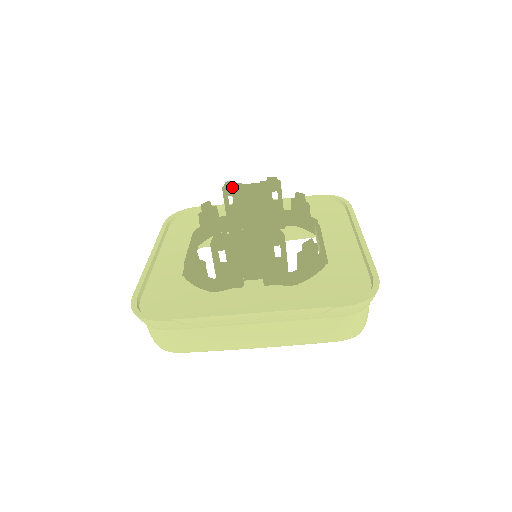
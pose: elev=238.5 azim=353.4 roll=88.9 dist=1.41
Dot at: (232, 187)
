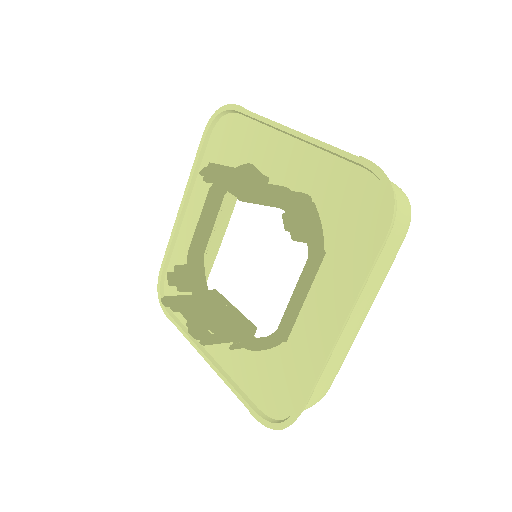
Dot at: (210, 180)
